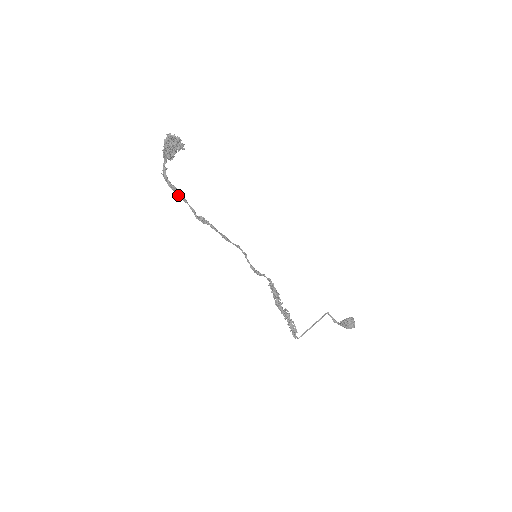
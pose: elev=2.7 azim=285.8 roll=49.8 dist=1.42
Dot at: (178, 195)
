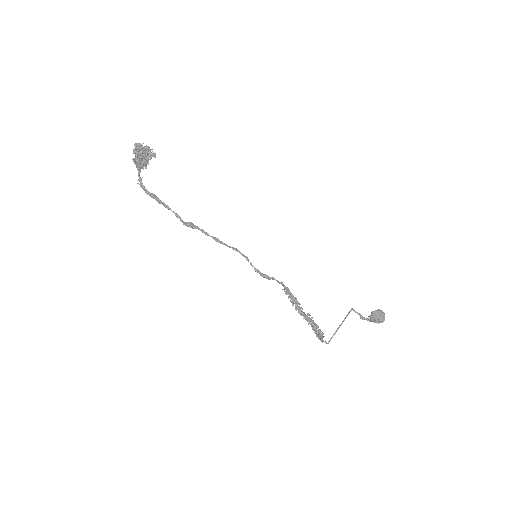
Dot at: (159, 203)
